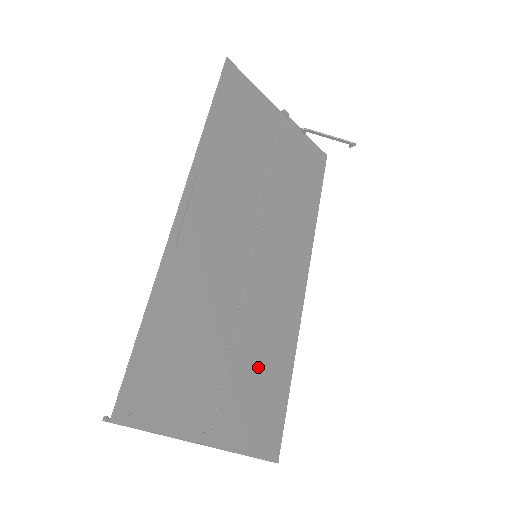
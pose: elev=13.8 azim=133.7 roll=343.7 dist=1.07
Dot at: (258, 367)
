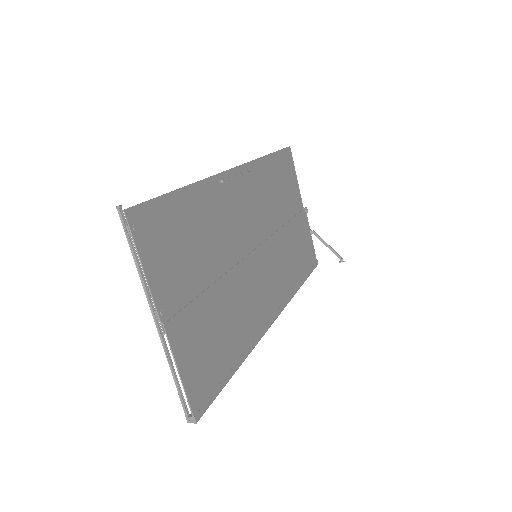
Dot at: (222, 325)
